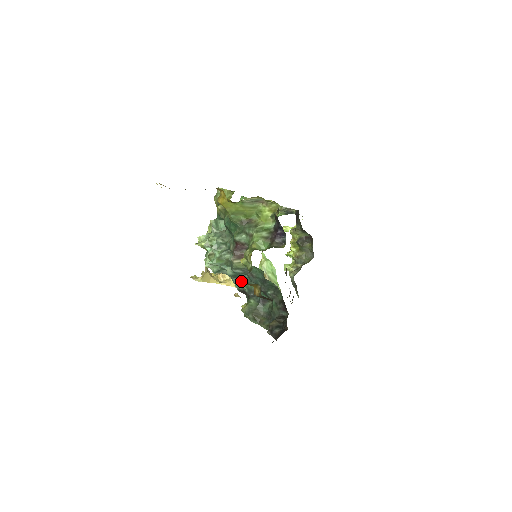
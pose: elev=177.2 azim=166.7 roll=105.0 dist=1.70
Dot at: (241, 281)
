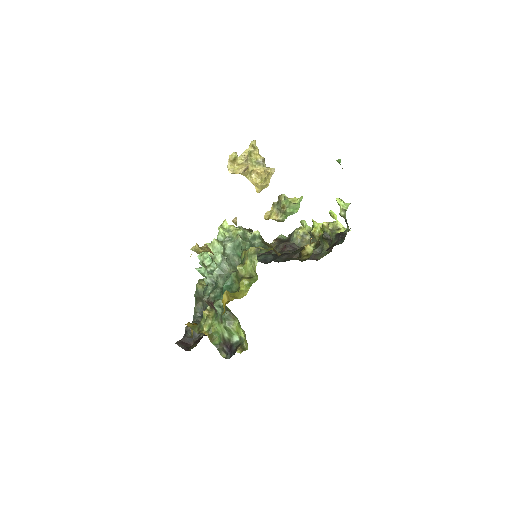
Dot at: occluded
